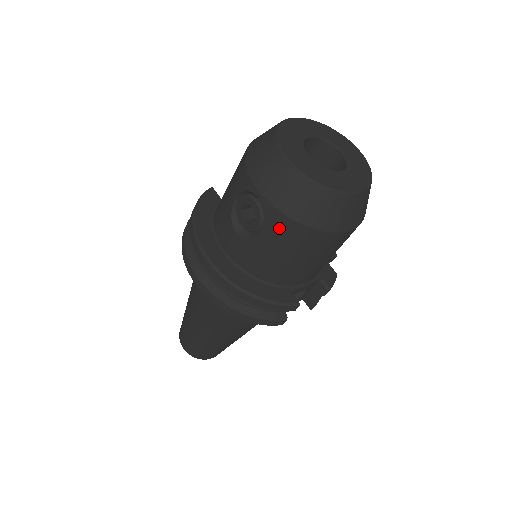
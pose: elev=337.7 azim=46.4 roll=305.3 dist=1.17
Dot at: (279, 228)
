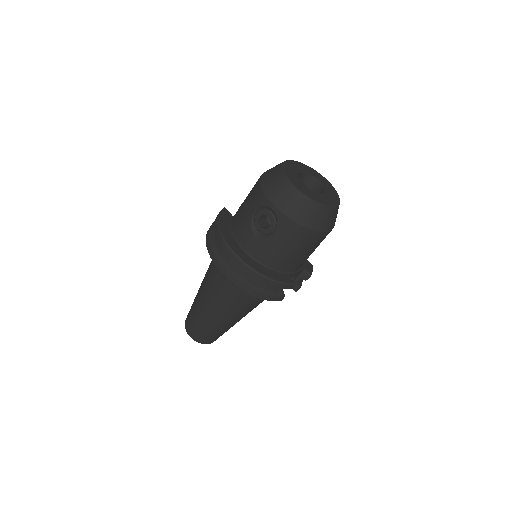
Dot at: (287, 230)
